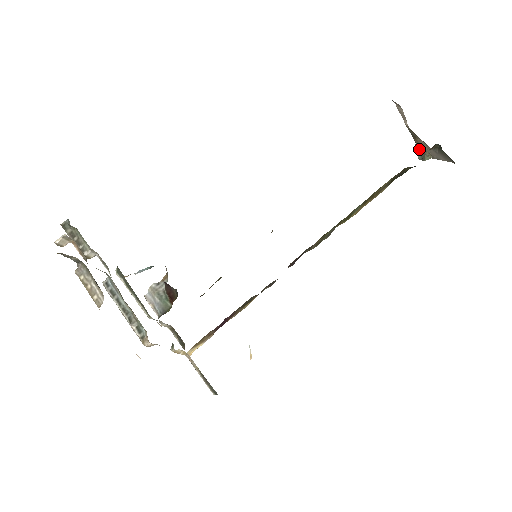
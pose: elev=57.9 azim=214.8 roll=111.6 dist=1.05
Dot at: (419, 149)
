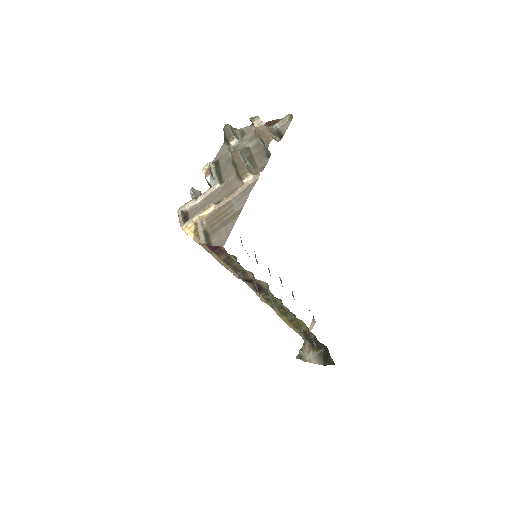
Dot at: (301, 352)
